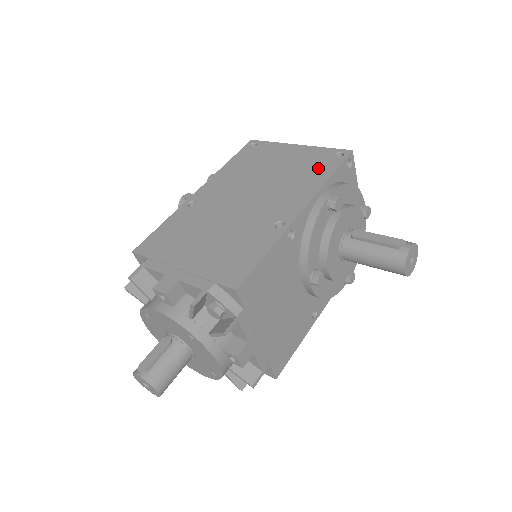
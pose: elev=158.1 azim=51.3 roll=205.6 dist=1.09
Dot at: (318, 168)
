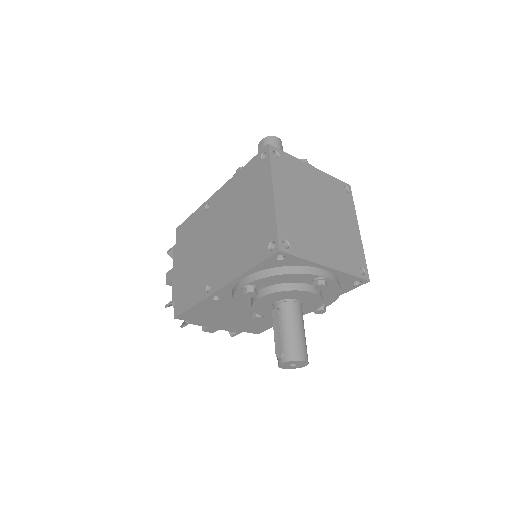
Dot at: (254, 249)
